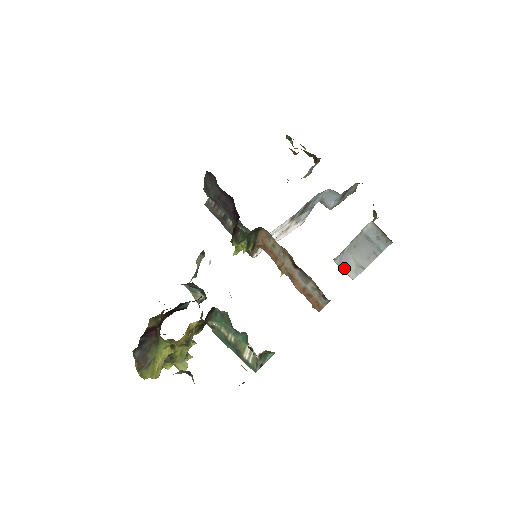
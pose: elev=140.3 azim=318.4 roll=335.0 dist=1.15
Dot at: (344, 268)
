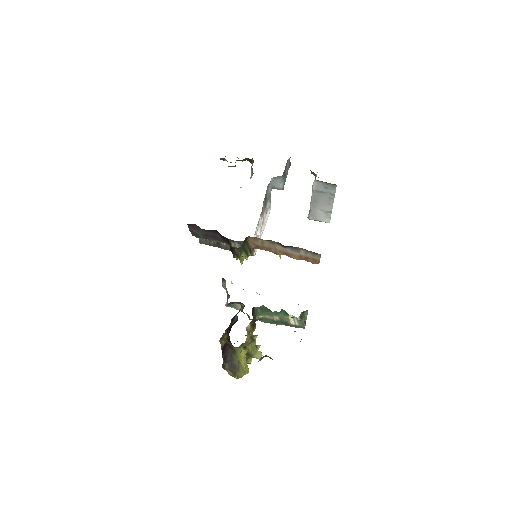
Dot at: (318, 219)
